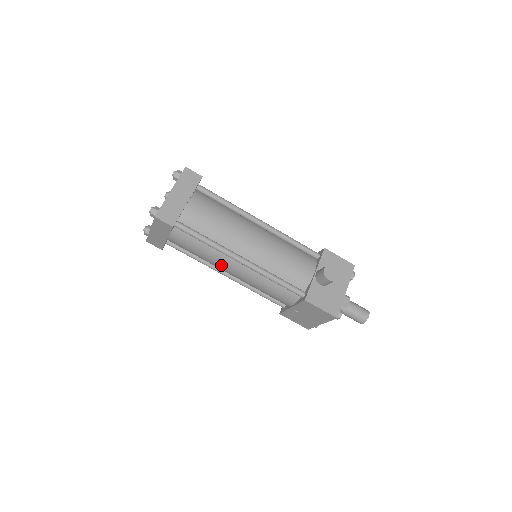
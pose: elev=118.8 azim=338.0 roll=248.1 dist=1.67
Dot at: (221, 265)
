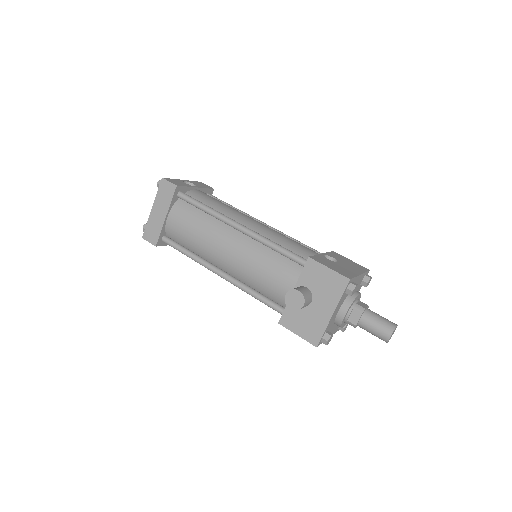
Dot at: occluded
